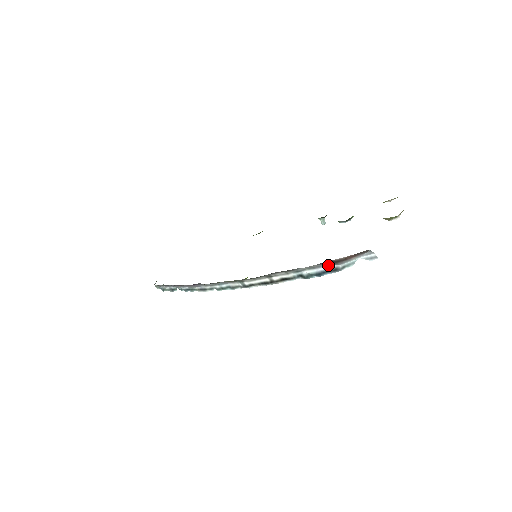
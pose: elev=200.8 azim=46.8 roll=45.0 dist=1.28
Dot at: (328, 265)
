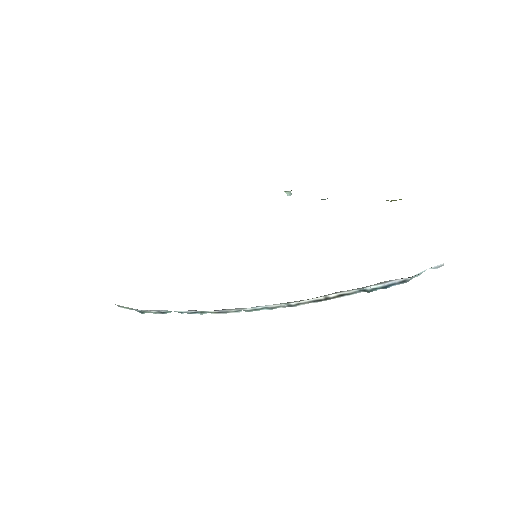
Dot at: (397, 279)
